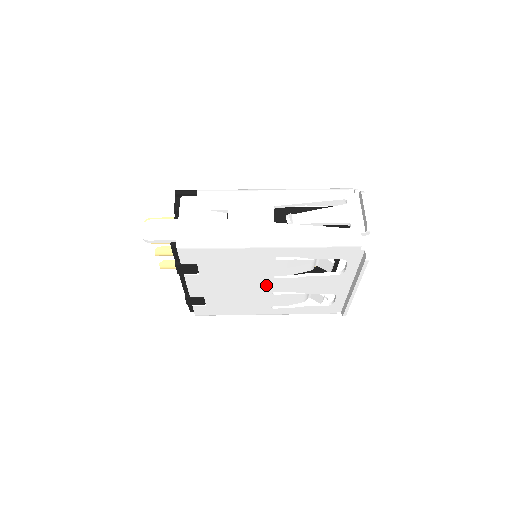
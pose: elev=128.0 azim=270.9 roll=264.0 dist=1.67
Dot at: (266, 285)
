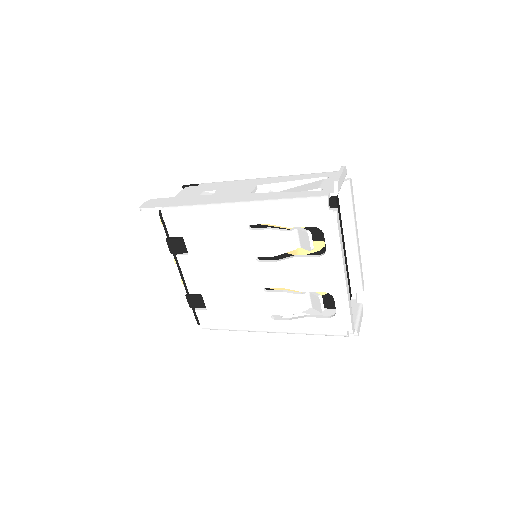
Dot at: (254, 274)
